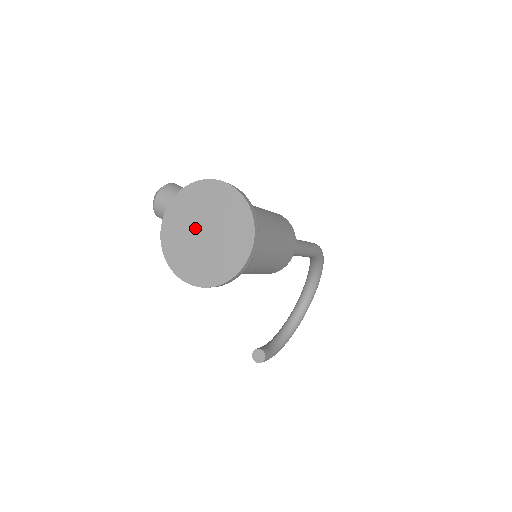
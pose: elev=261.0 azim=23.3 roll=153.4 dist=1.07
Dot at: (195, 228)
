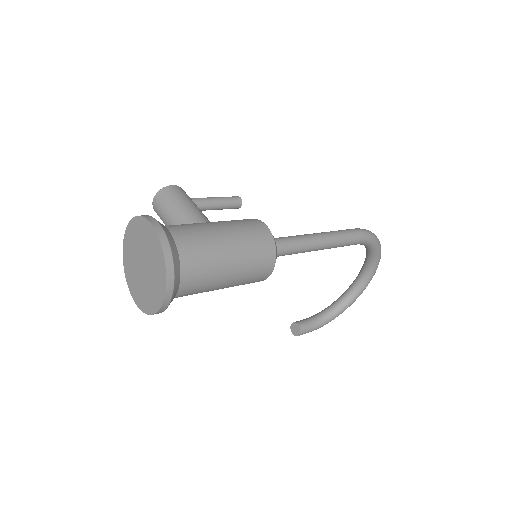
Dot at: (138, 258)
